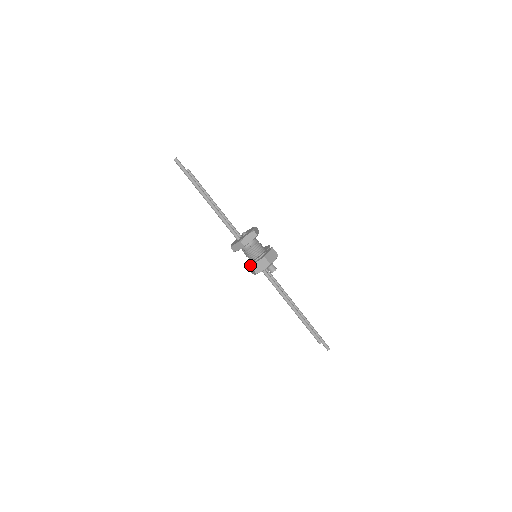
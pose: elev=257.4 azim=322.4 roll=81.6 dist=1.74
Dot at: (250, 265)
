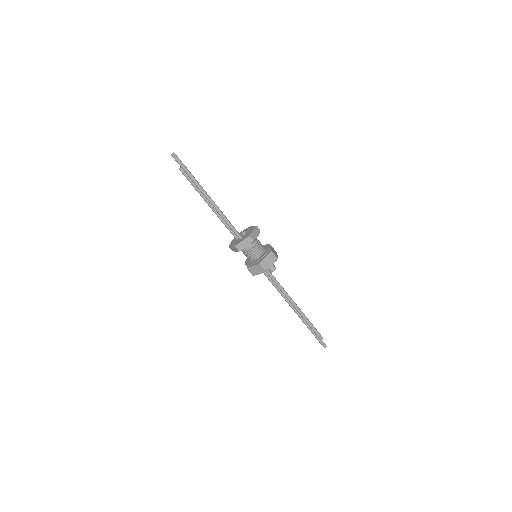
Dot at: (257, 263)
